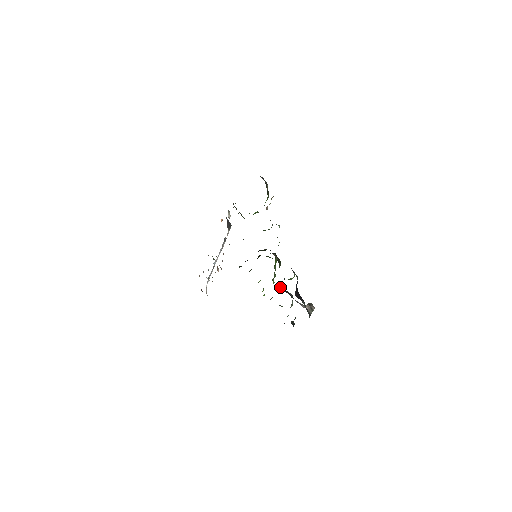
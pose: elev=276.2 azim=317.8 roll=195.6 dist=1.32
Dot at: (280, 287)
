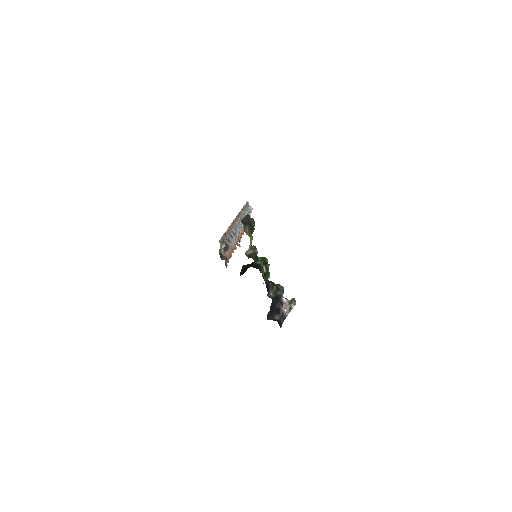
Dot at: occluded
